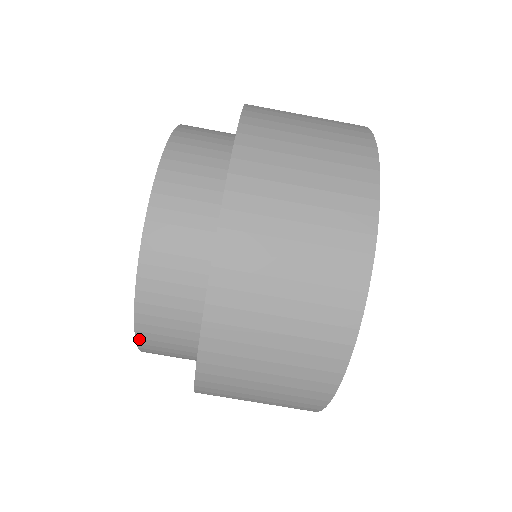
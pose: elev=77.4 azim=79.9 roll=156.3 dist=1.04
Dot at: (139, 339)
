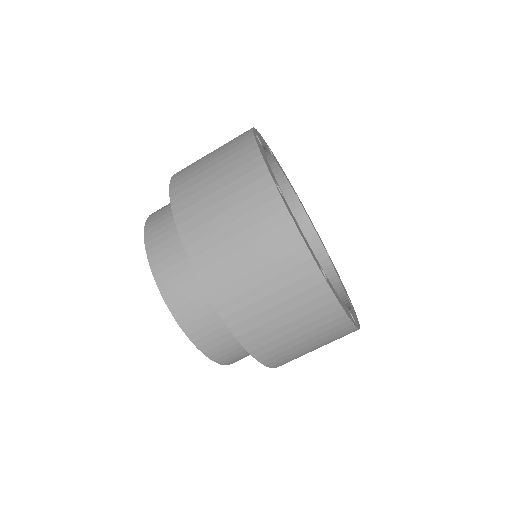
Dot at: occluded
